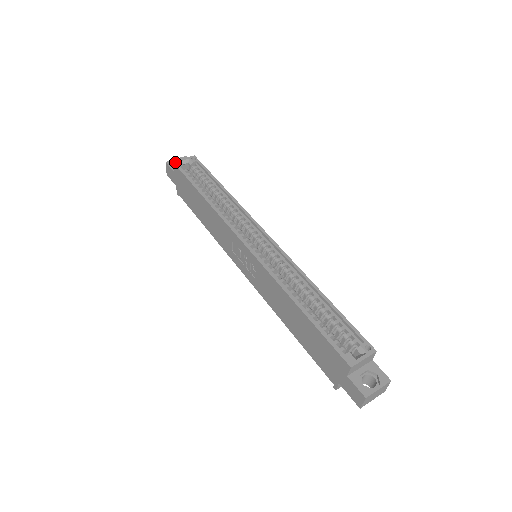
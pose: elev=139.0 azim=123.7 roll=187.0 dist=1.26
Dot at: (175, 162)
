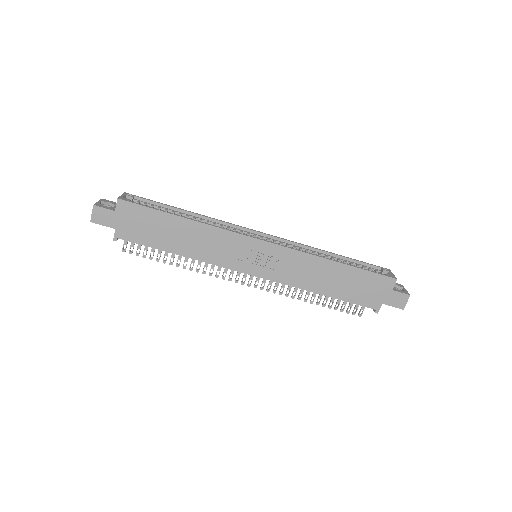
Dot at: (120, 198)
